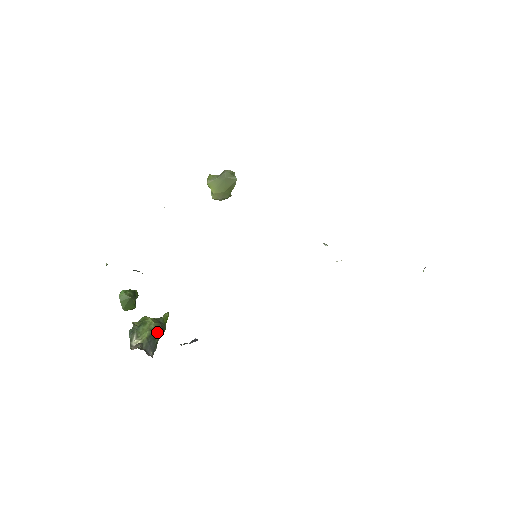
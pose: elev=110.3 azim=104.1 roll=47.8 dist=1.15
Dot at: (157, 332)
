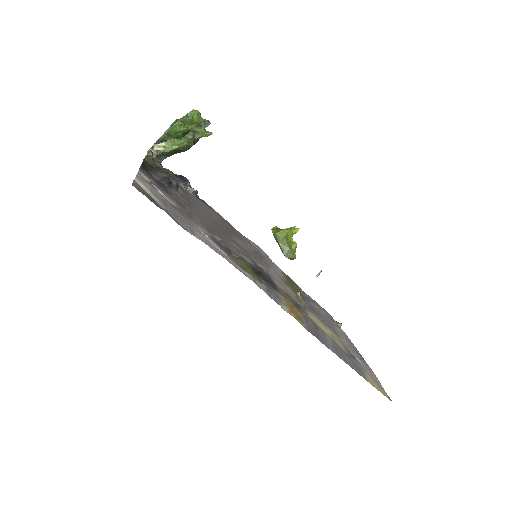
Dot at: (183, 150)
